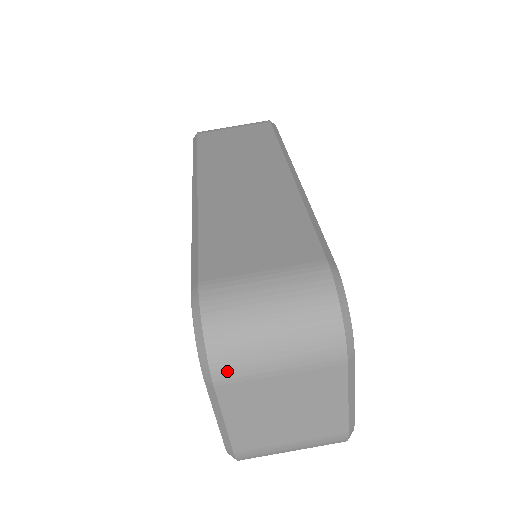
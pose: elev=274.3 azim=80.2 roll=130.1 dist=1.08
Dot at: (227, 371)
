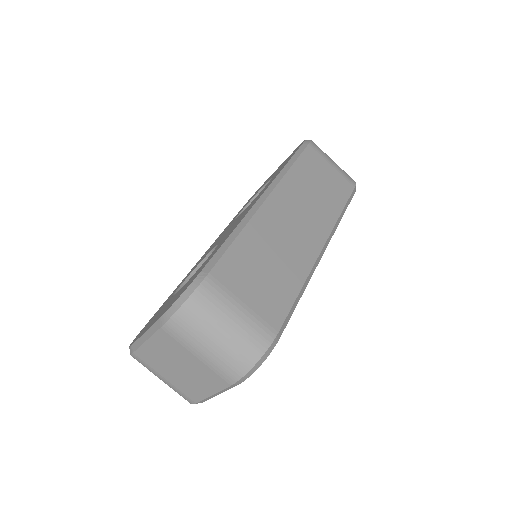
Dot at: (175, 330)
